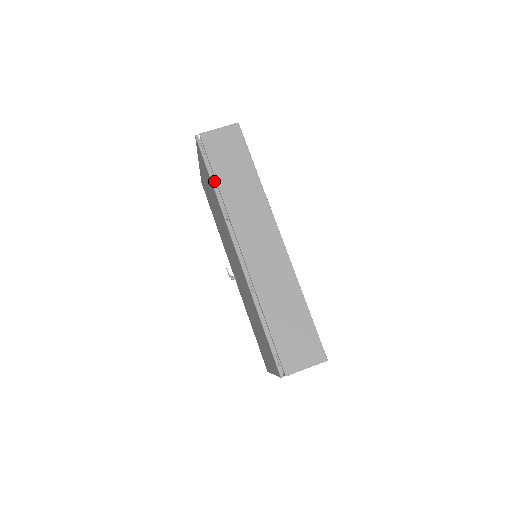
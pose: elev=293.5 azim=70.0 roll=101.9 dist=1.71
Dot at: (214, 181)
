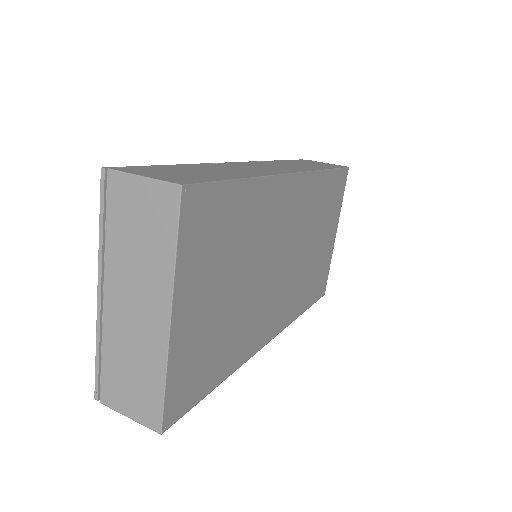
Dot at: occluded
